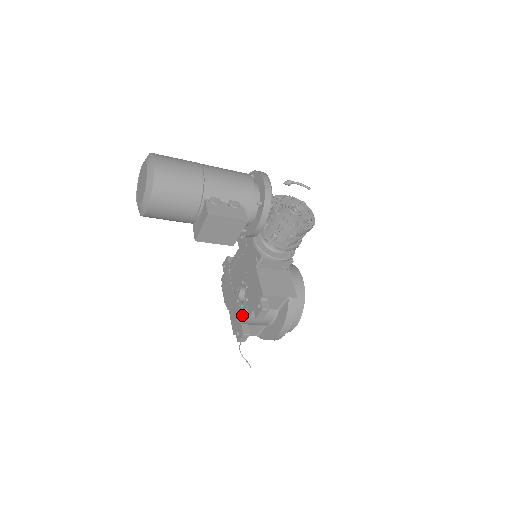
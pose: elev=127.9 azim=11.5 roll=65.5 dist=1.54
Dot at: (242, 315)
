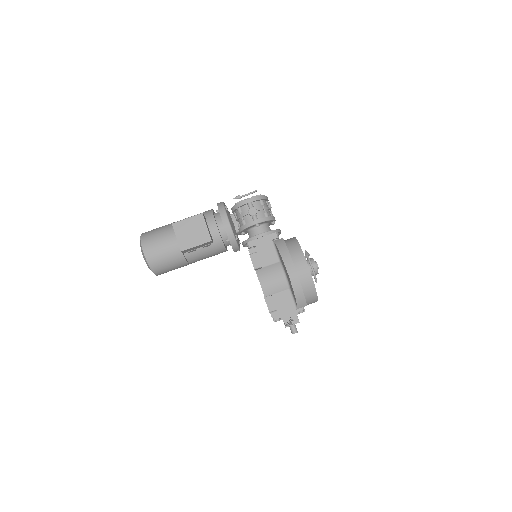
Dot at: occluded
